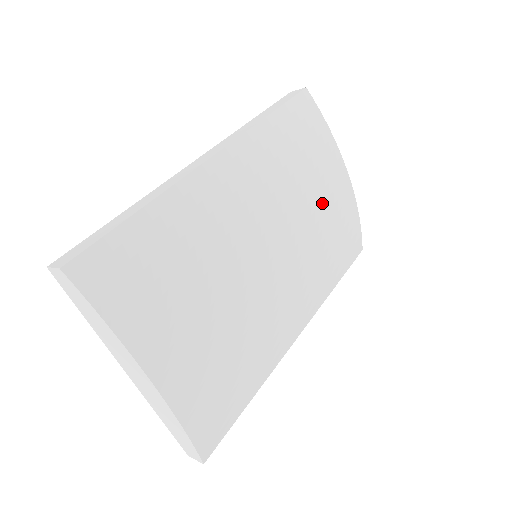
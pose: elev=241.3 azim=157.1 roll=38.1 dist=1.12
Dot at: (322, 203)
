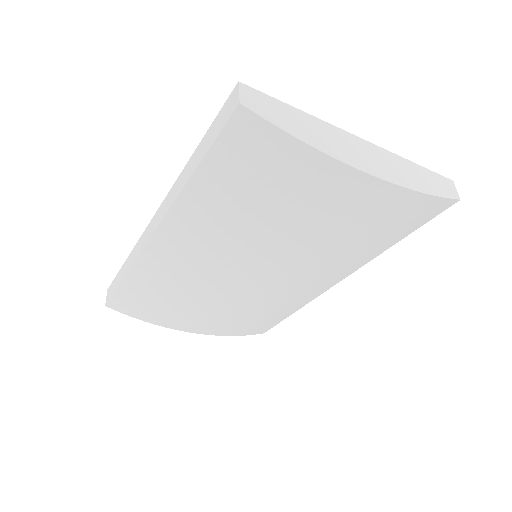
Dot at: (318, 221)
